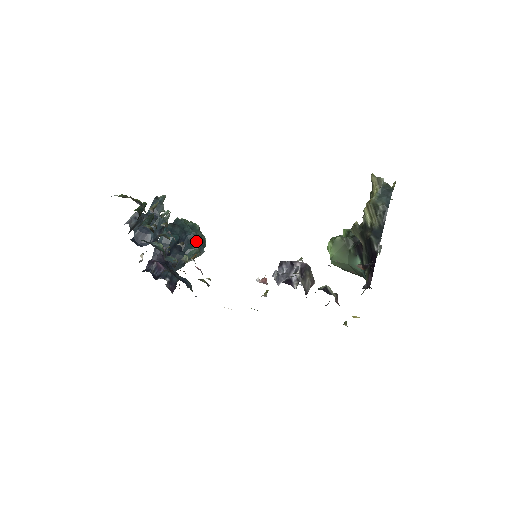
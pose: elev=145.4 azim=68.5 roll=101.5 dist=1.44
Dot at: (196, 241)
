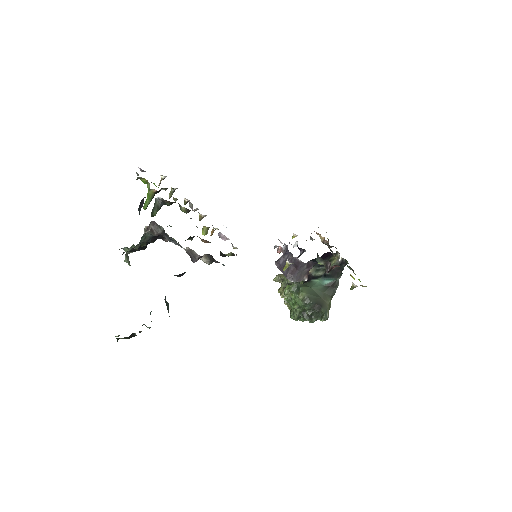
Dot at: occluded
